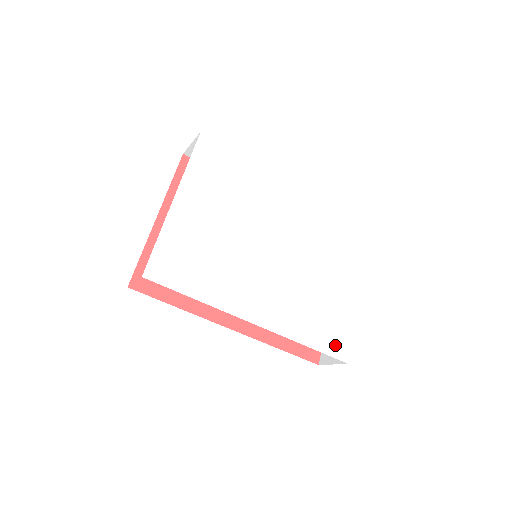
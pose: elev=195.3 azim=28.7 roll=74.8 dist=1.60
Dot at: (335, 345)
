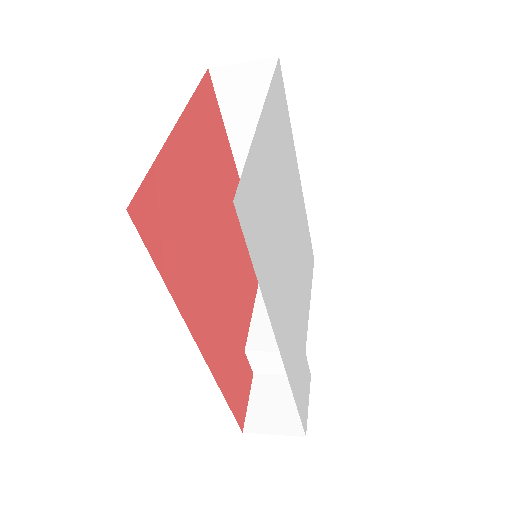
Dot at: (303, 408)
